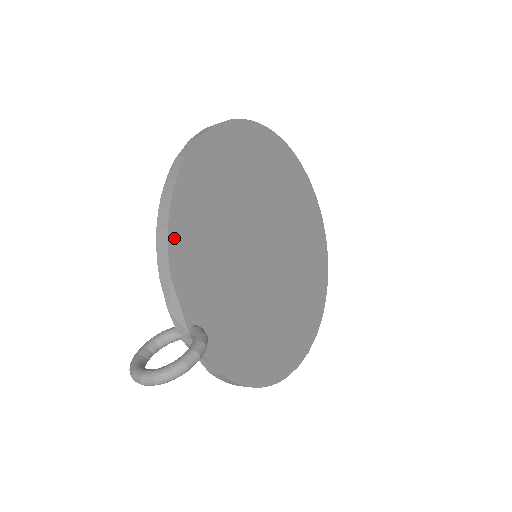
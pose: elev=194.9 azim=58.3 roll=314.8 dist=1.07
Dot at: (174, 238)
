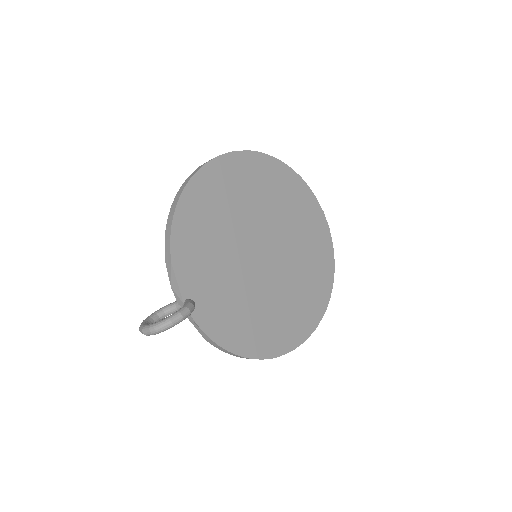
Dot at: (176, 235)
